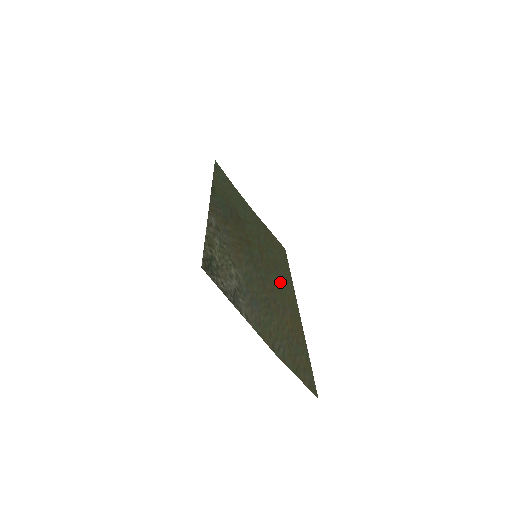
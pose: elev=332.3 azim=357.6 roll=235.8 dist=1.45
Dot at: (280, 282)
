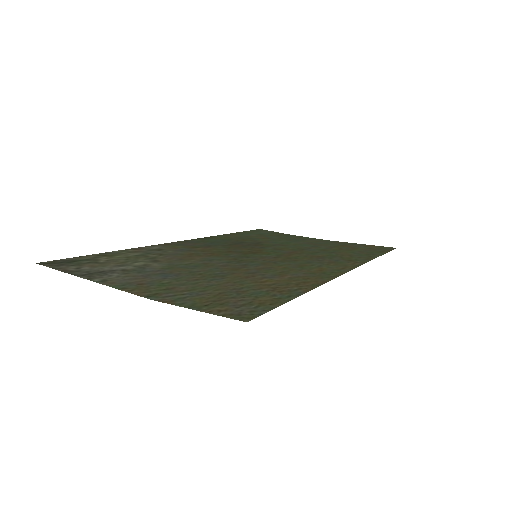
Dot at: (313, 264)
